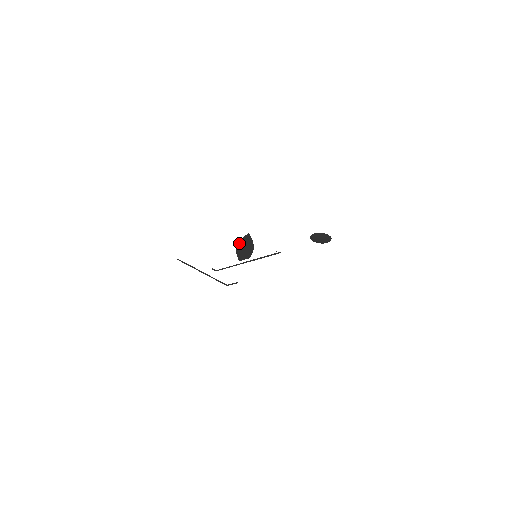
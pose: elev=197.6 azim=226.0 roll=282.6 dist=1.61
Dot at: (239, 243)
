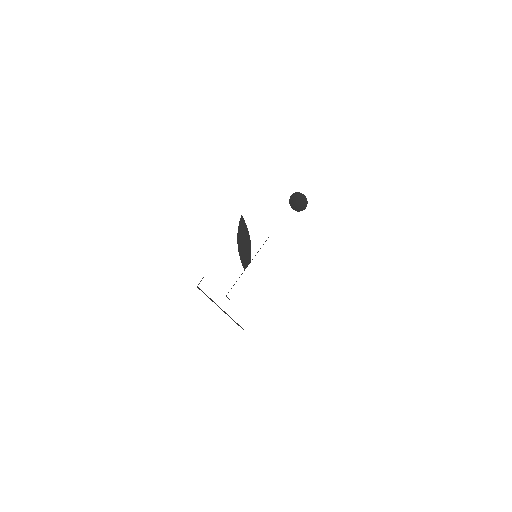
Dot at: (238, 236)
